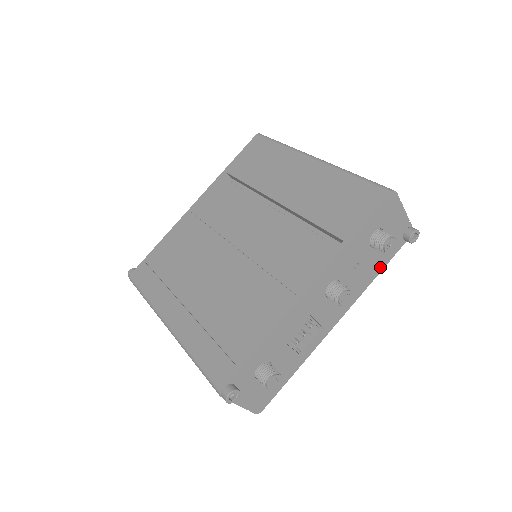
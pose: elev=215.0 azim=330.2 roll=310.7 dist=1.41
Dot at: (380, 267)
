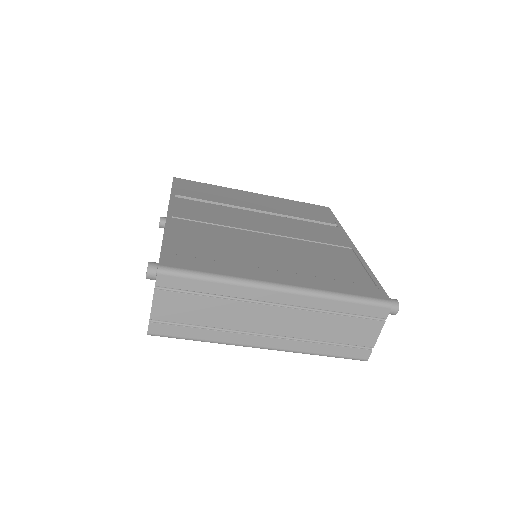
Dot at: occluded
